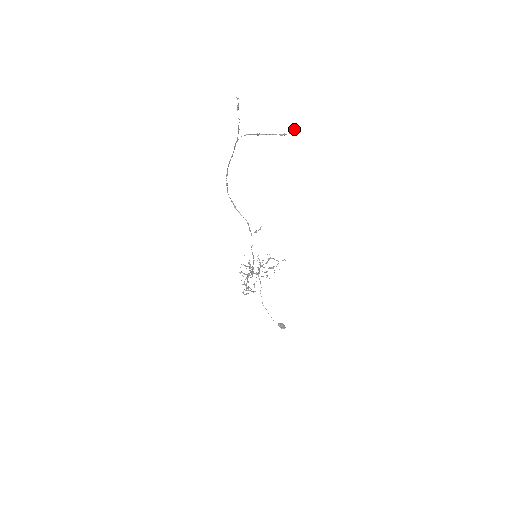
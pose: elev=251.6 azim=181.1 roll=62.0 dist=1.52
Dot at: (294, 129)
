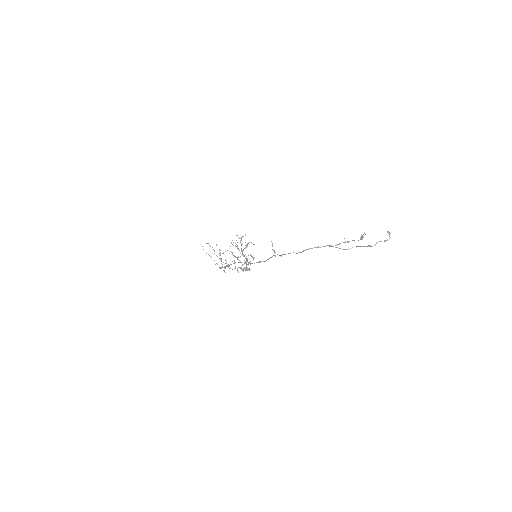
Dot at: occluded
